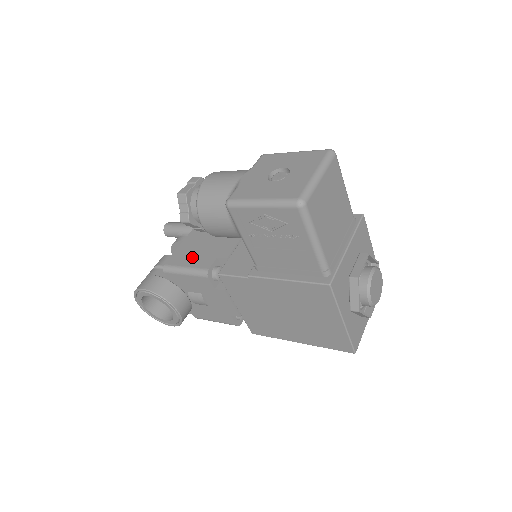
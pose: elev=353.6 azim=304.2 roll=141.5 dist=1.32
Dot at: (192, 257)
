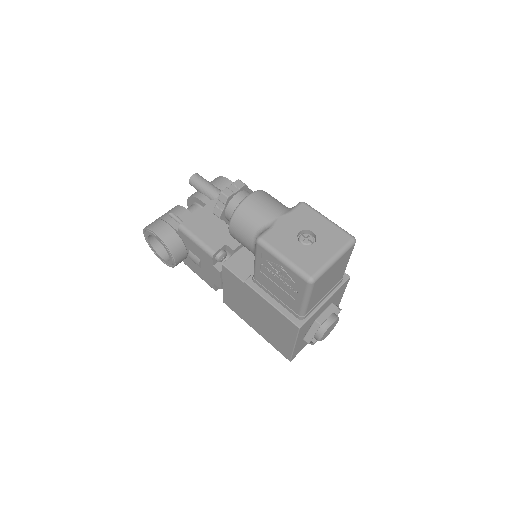
Dot at: (206, 230)
